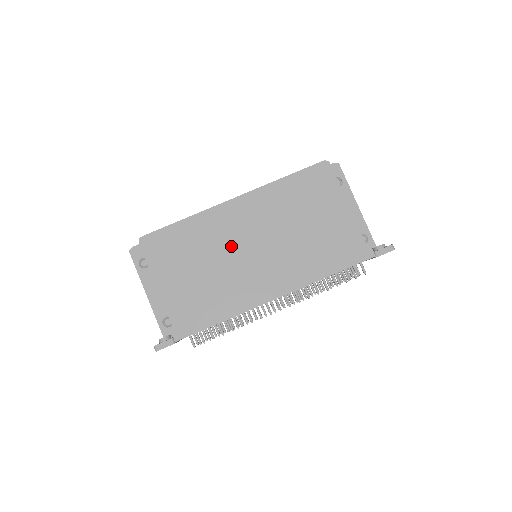
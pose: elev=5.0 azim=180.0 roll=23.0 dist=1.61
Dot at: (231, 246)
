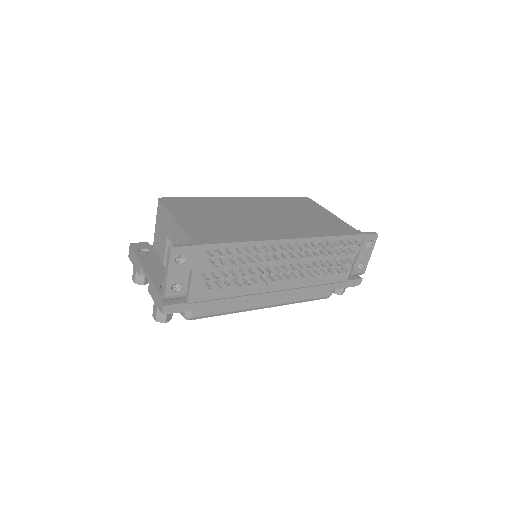
Dot at: (242, 213)
